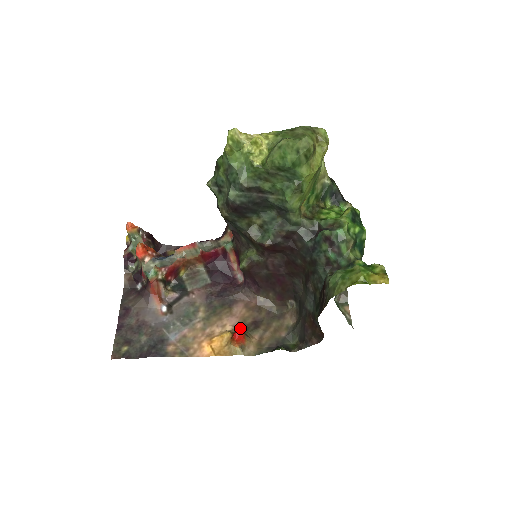
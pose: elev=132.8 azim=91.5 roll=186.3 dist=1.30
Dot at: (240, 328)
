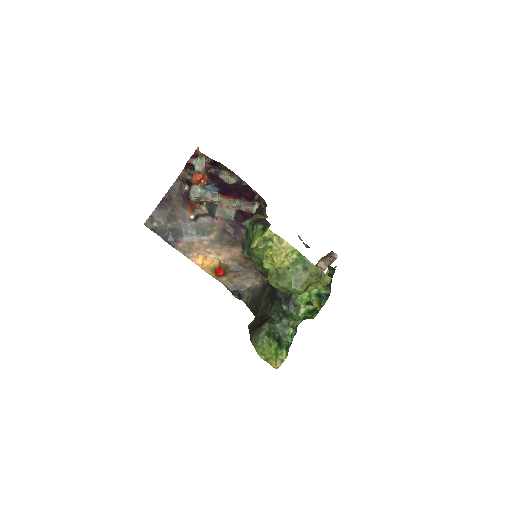
Dot at: (227, 263)
